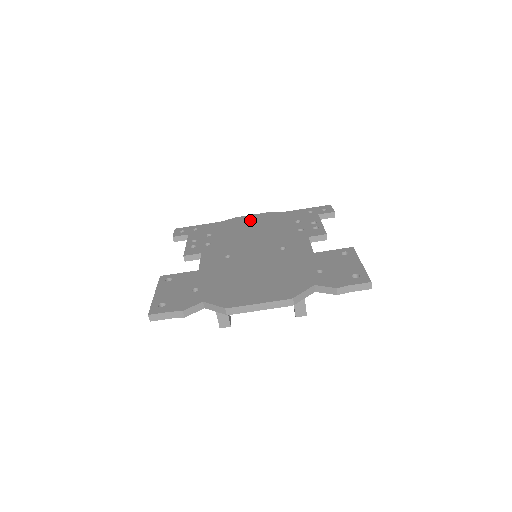
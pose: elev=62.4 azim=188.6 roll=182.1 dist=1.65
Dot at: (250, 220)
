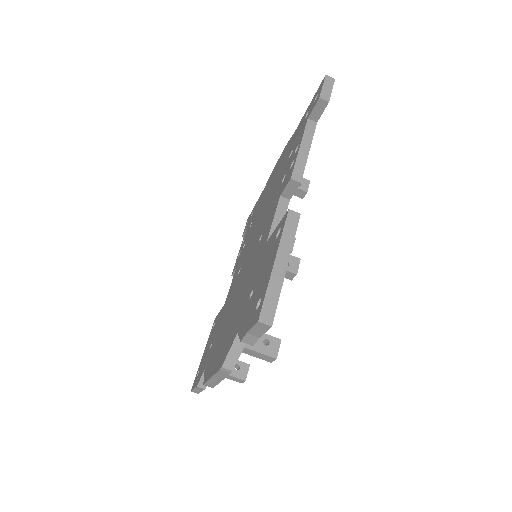
Dot at: (274, 173)
